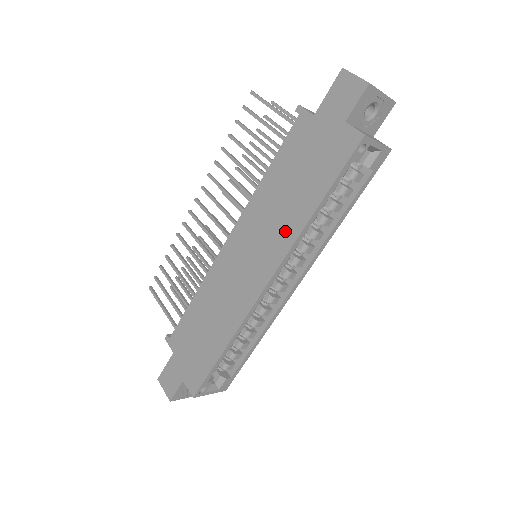
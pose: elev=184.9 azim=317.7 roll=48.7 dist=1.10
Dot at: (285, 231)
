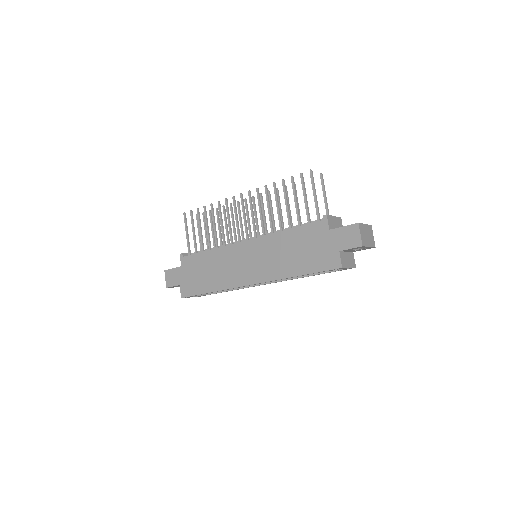
Dot at: (277, 270)
